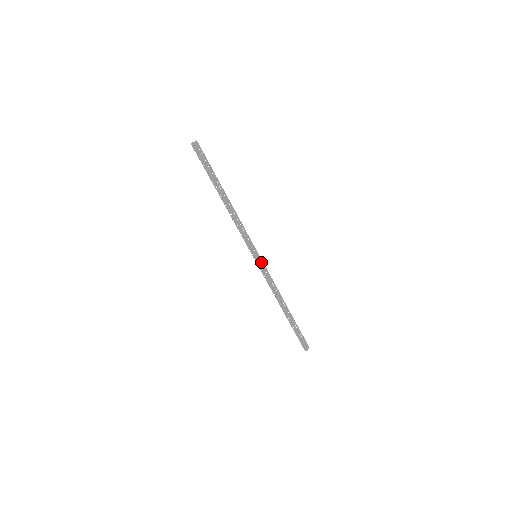
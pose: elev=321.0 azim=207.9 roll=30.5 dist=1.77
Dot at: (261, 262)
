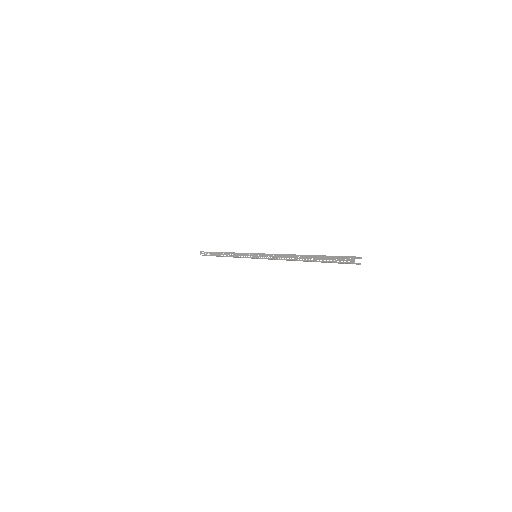
Dot at: occluded
